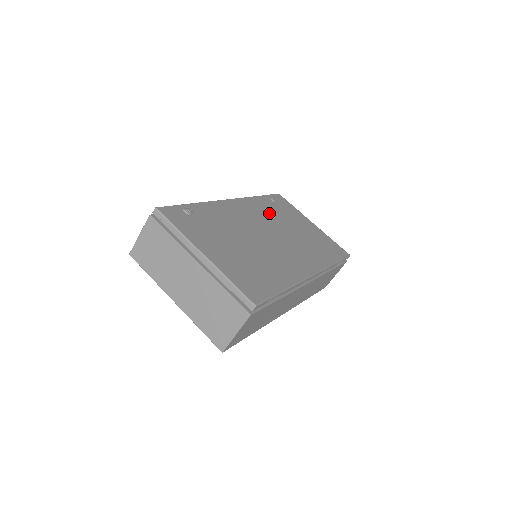
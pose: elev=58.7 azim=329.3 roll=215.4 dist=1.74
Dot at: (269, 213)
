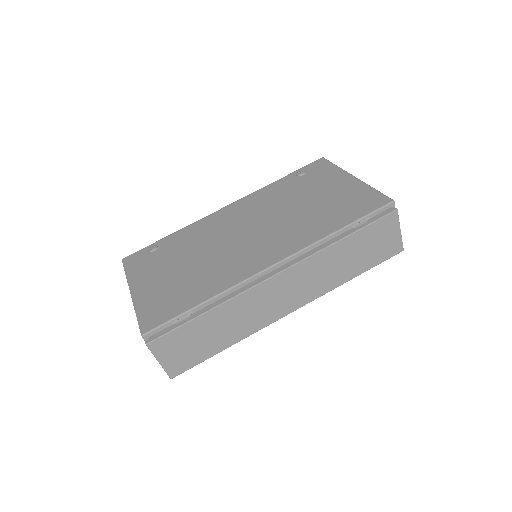
Dot at: (274, 198)
